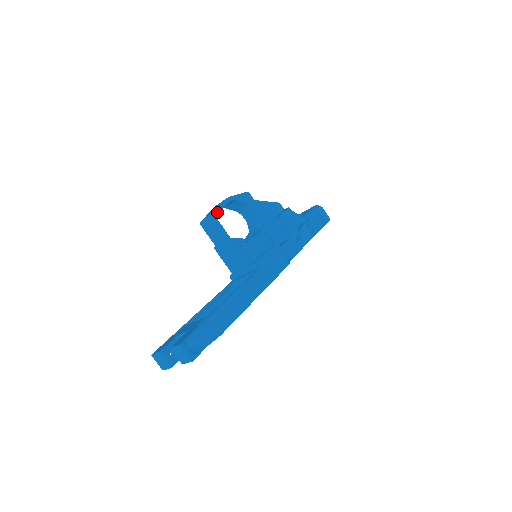
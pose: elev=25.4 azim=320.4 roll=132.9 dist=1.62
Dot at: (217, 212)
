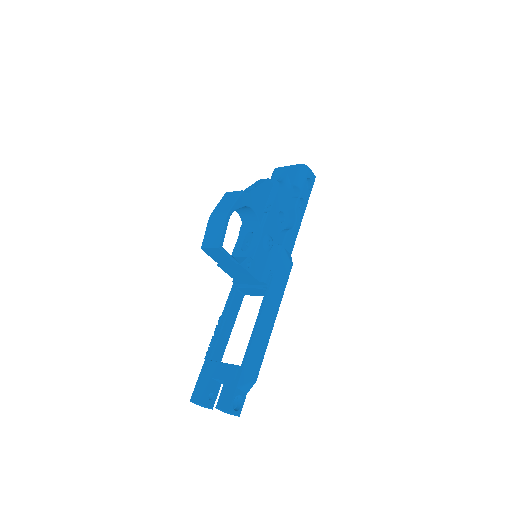
Dot at: (222, 241)
